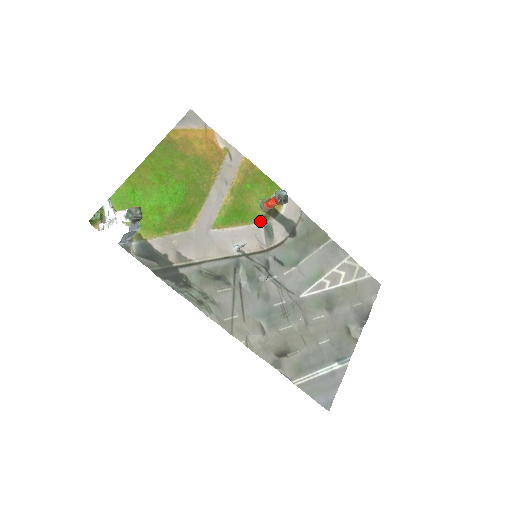
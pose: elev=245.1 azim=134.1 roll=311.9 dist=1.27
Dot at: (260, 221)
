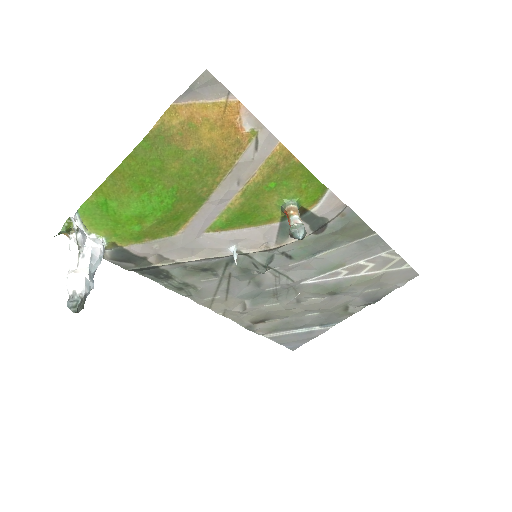
Dot at: (276, 221)
